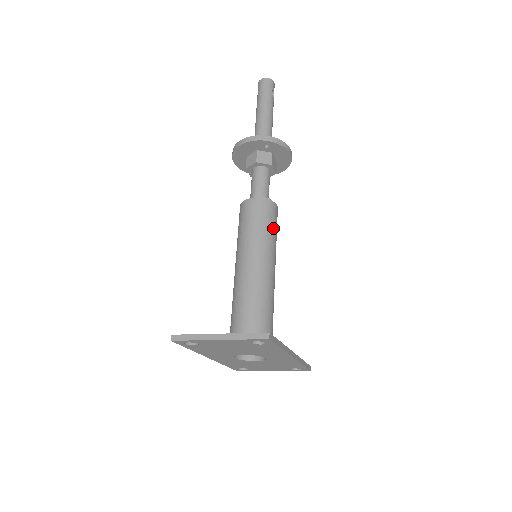
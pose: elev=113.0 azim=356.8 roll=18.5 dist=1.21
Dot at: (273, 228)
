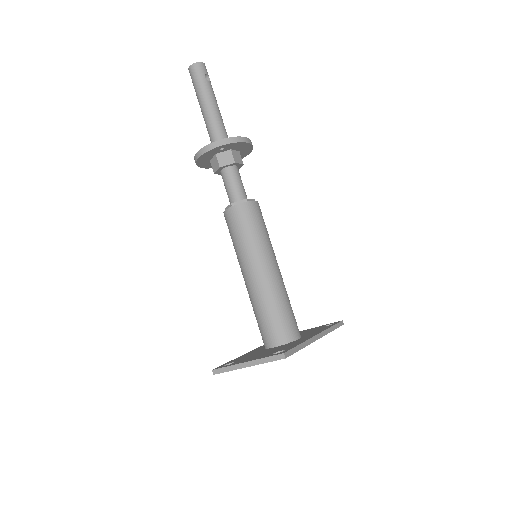
Dot at: (260, 227)
